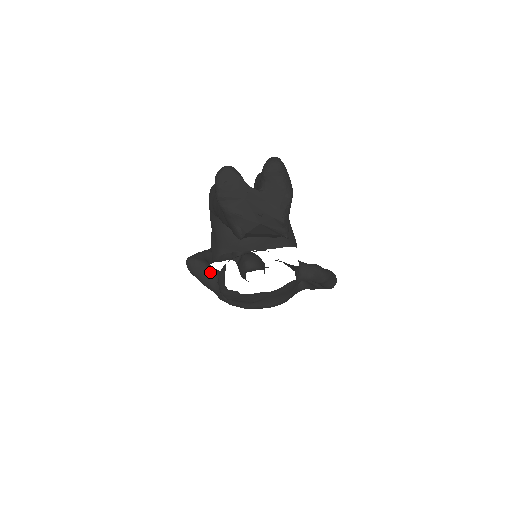
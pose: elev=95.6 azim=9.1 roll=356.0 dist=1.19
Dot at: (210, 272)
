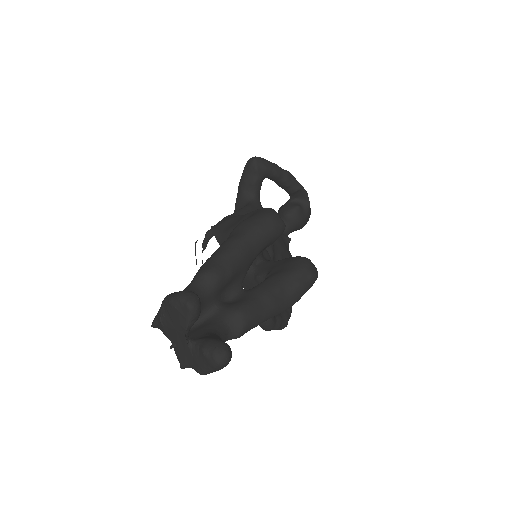
Dot at: (250, 190)
